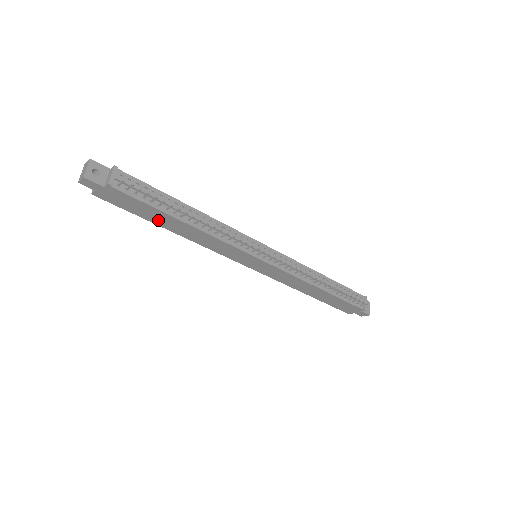
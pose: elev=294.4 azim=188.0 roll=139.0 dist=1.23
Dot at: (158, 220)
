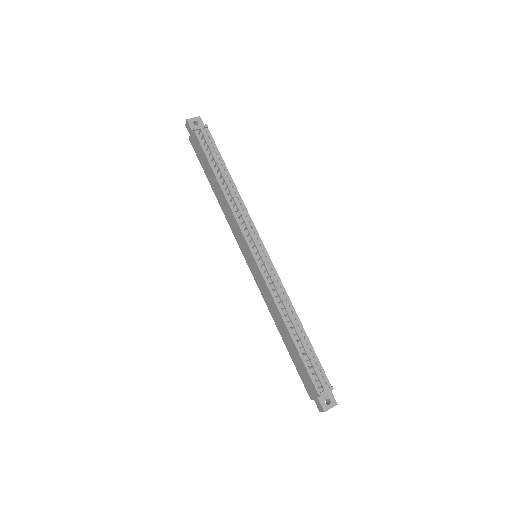
Dot at: (210, 177)
